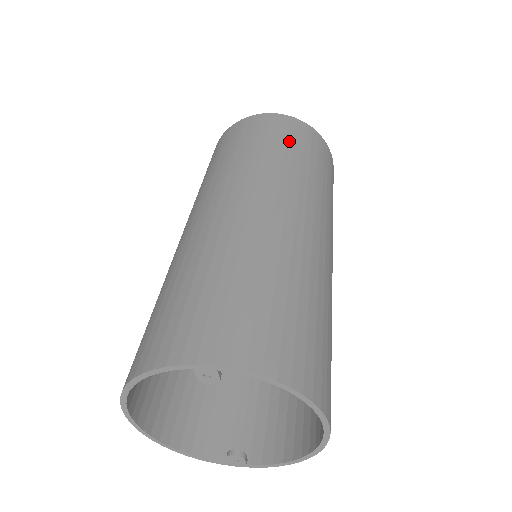
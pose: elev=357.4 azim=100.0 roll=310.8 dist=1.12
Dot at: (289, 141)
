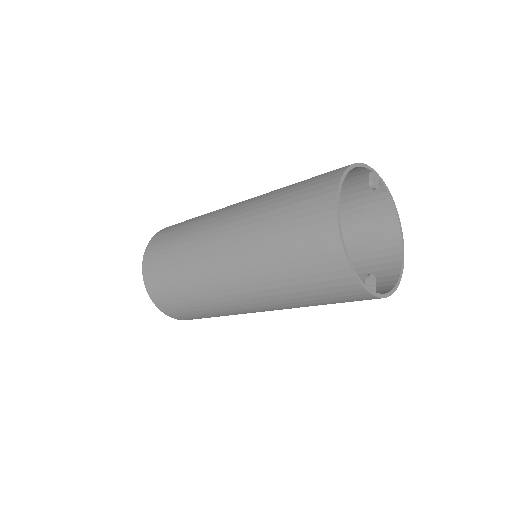
Dot at: occluded
